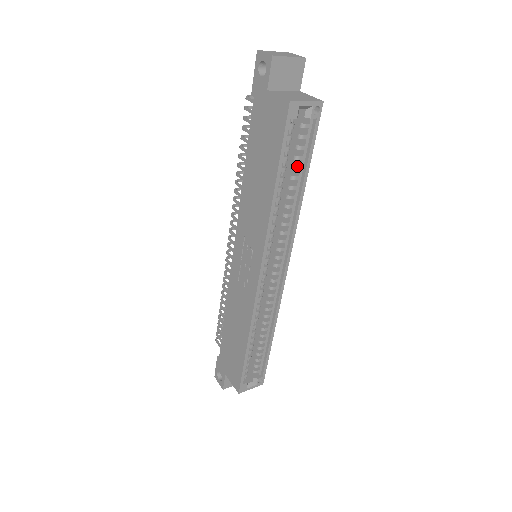
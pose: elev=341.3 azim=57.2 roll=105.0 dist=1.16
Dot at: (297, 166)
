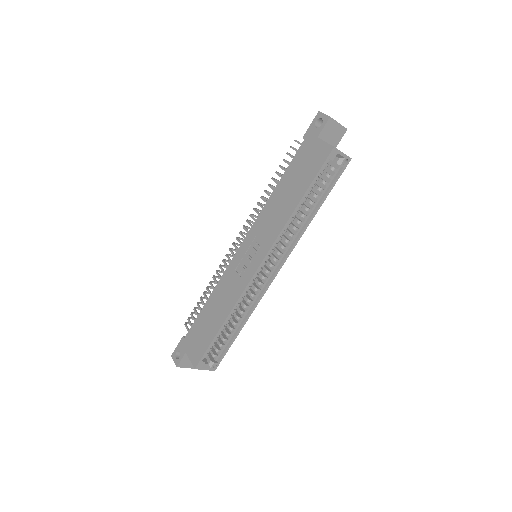
Dot at: (318, 195)
